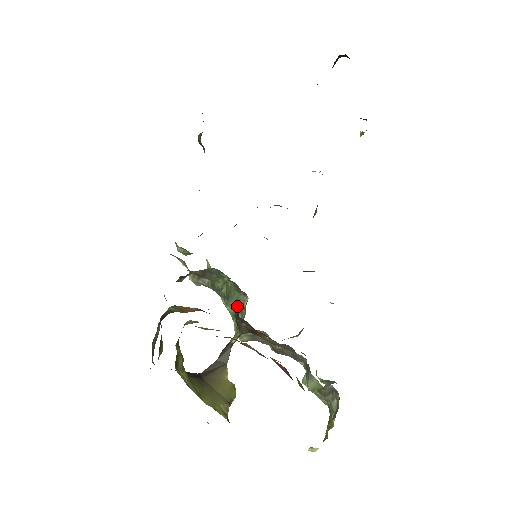
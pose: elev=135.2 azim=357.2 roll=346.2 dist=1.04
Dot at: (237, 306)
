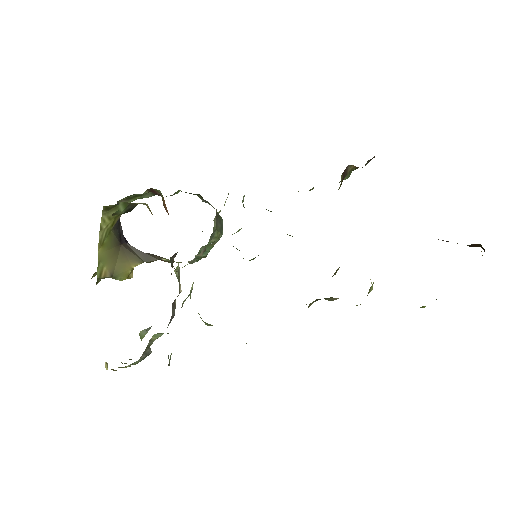
Dot at: occluded
